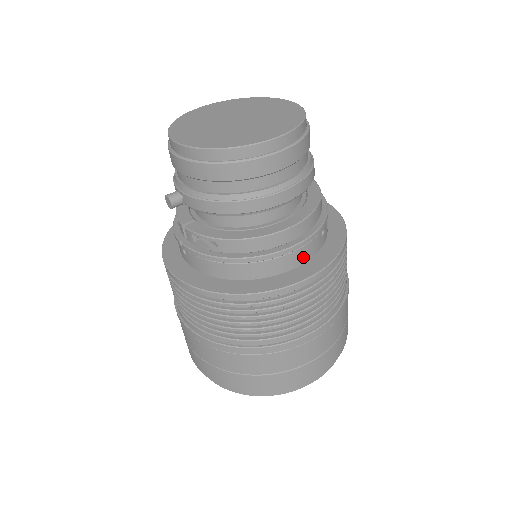
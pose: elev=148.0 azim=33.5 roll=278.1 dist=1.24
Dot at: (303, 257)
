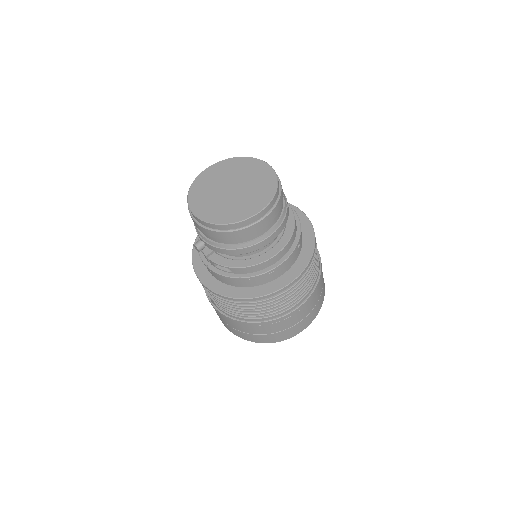
Dot at: (288, 266)
